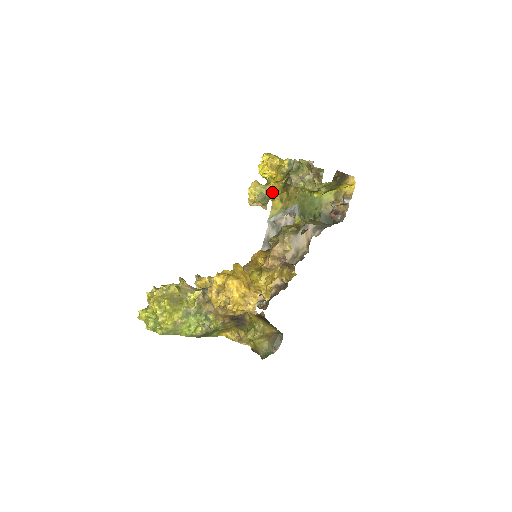
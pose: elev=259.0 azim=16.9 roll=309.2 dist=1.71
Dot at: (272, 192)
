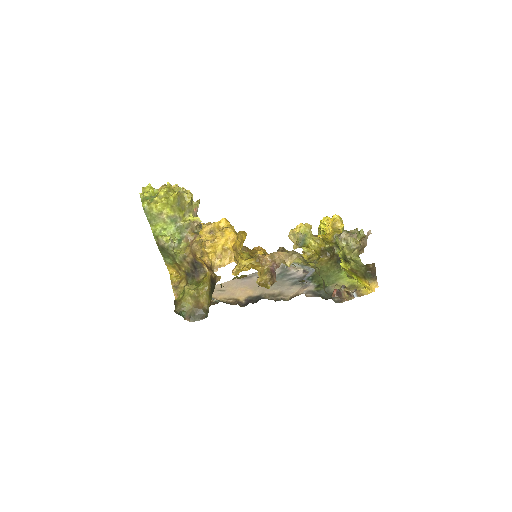
Dot at: (312, 242)
